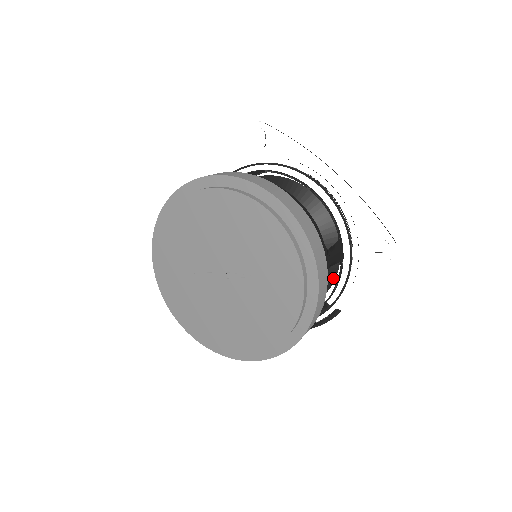
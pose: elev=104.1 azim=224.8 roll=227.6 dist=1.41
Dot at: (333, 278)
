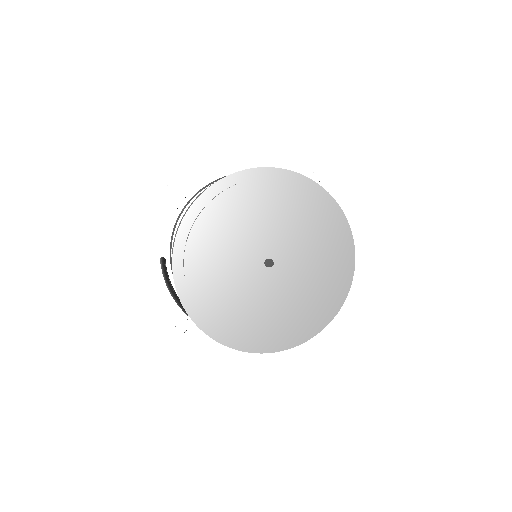
Dot at: occluded
